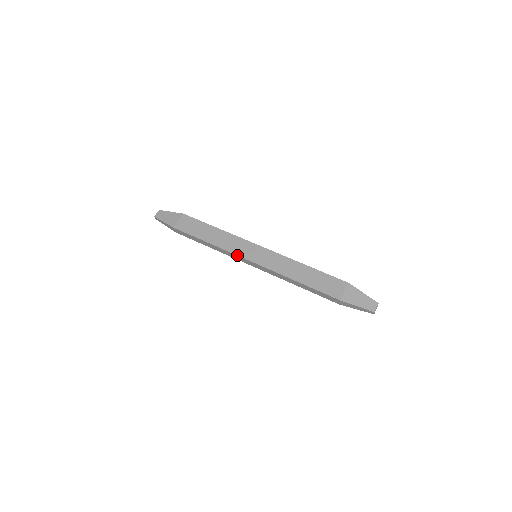
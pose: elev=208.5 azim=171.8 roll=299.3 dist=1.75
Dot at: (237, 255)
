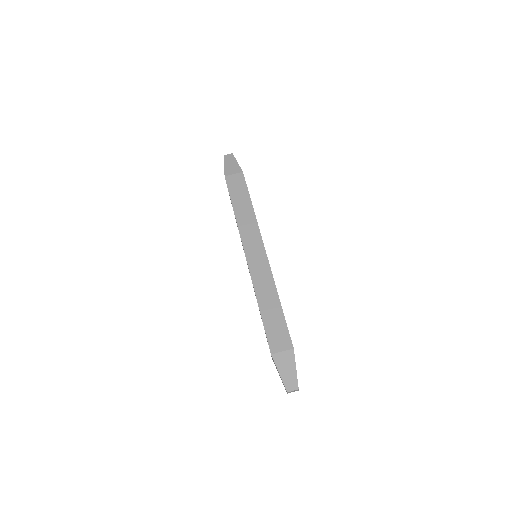
Dot at: (242, 241)
